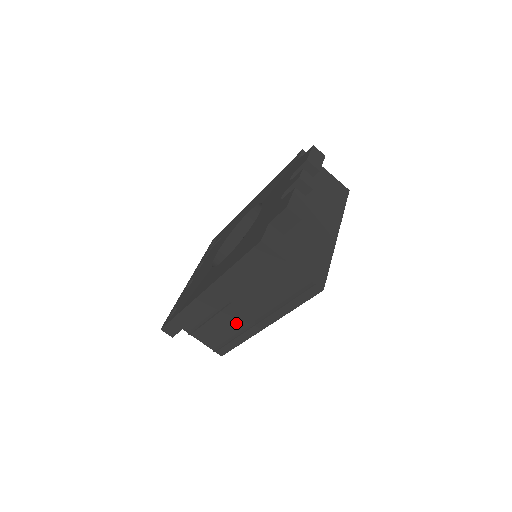
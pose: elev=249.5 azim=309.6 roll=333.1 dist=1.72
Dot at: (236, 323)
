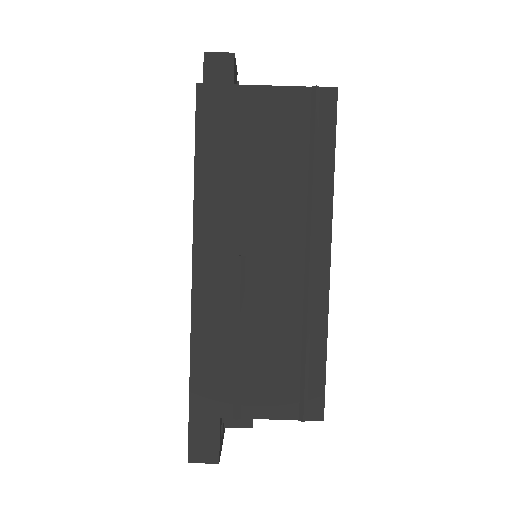
Dot at: (284, 300)
